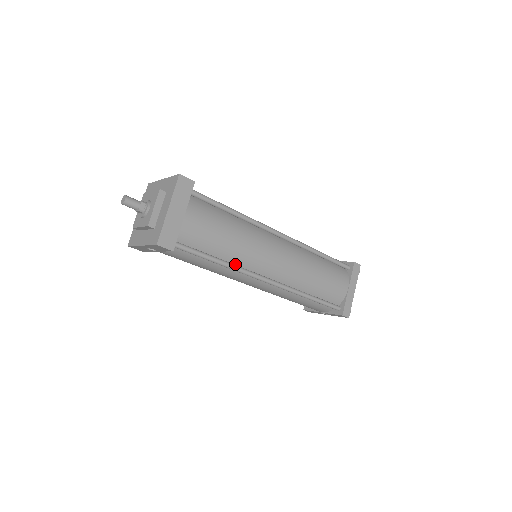
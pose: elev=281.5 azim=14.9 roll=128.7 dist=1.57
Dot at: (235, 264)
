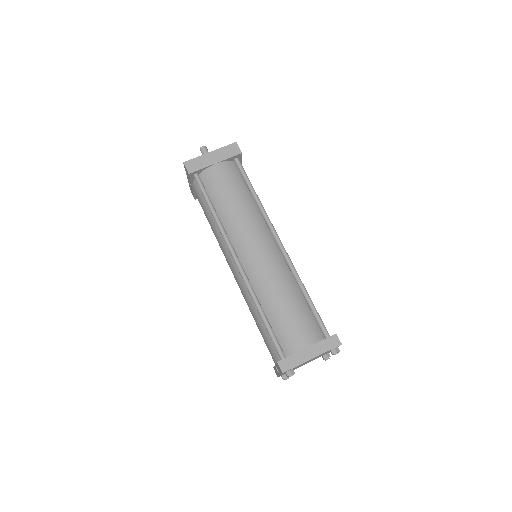
Dot at: (224, 226)
